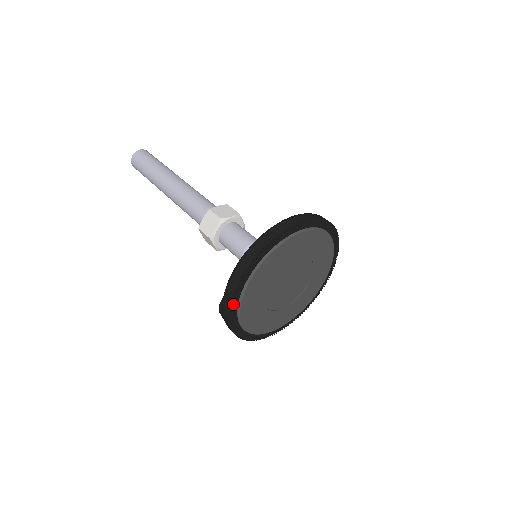
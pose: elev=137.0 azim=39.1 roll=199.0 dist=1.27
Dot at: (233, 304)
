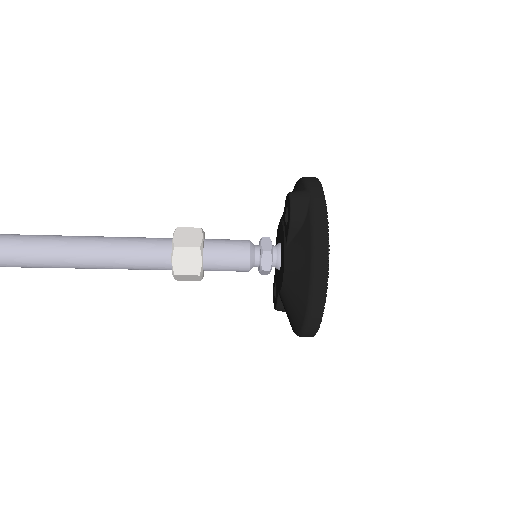
Dot at: occluded
